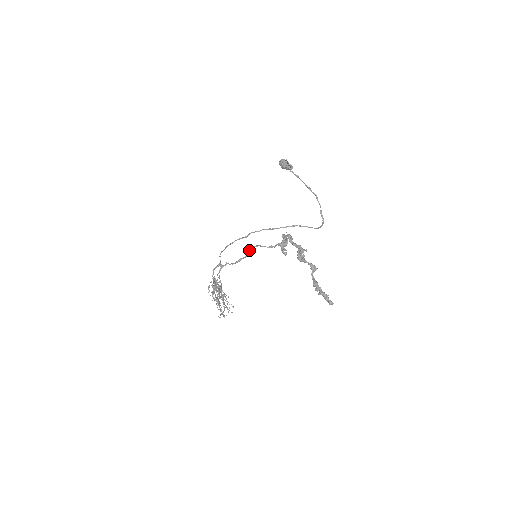
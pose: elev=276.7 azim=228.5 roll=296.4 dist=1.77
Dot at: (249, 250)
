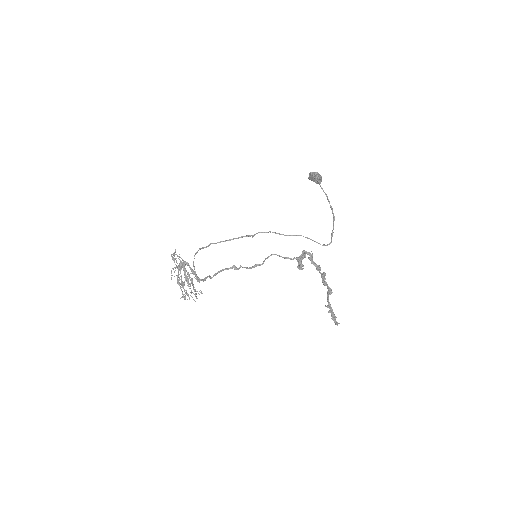
Dot at: (267, 257)
